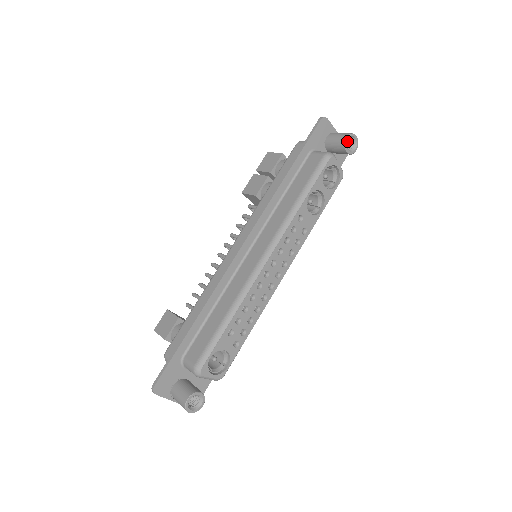
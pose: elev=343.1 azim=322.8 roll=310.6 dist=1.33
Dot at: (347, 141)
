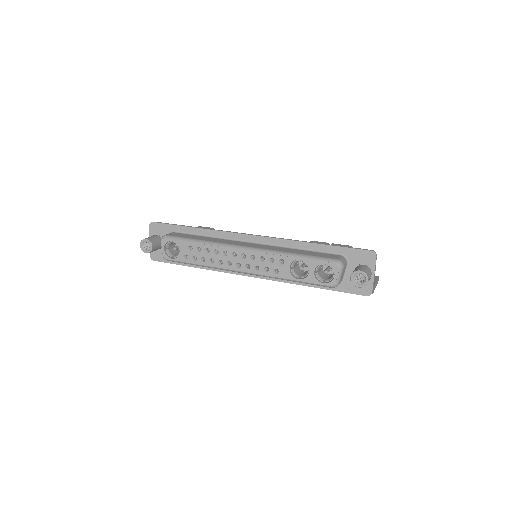
Dot at: occluded
